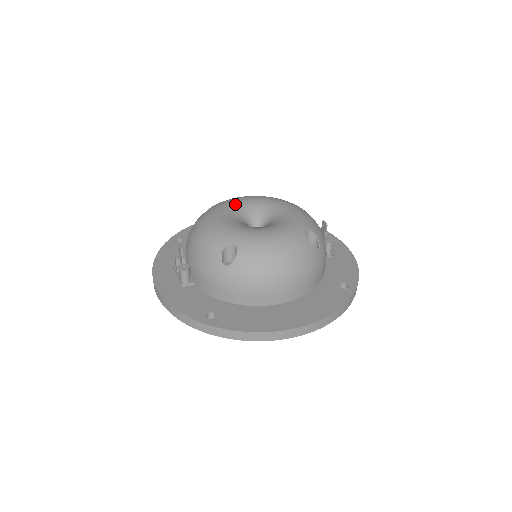
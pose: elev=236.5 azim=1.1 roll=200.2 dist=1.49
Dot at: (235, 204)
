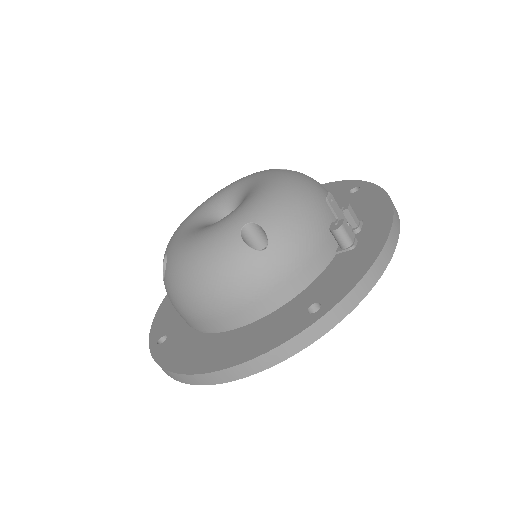
Dot at: (221, 192)
